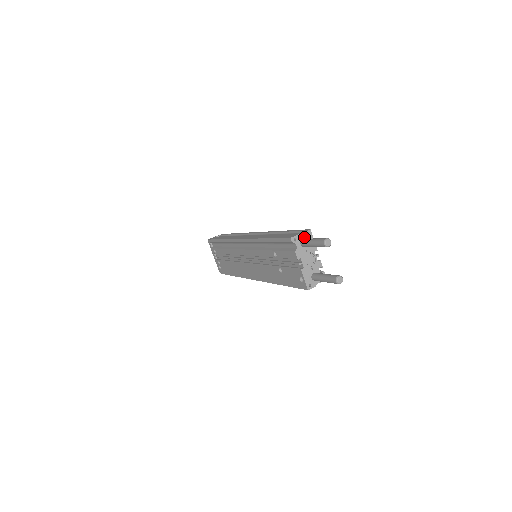
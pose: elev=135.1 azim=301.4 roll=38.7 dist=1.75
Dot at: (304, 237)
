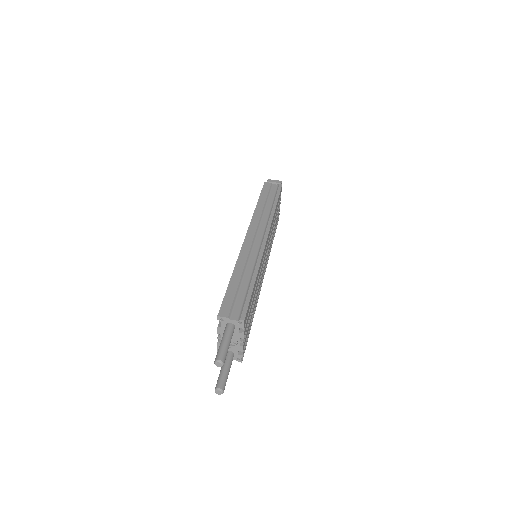
Dot at: (233, 322)
